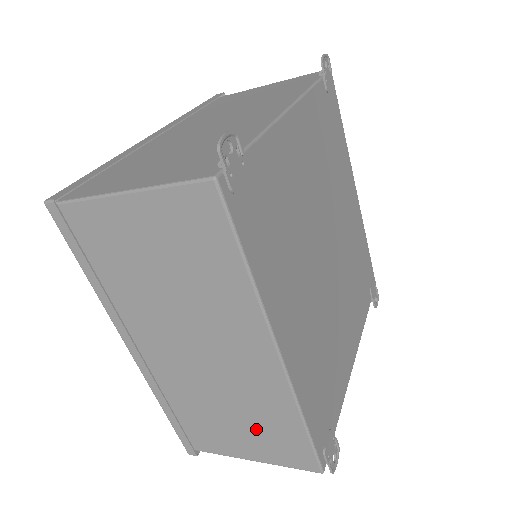
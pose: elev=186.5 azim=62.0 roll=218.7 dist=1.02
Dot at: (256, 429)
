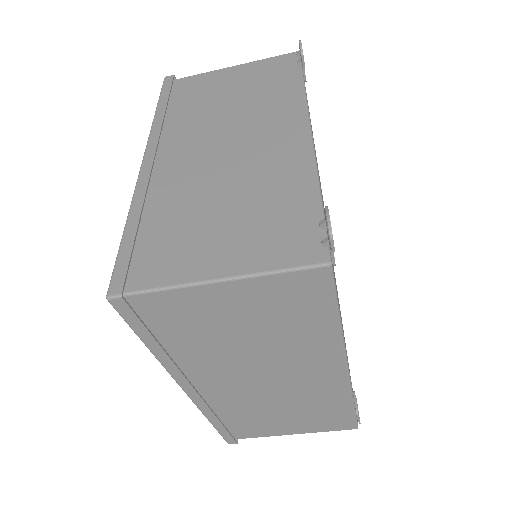
Dot at: (305, 416)
